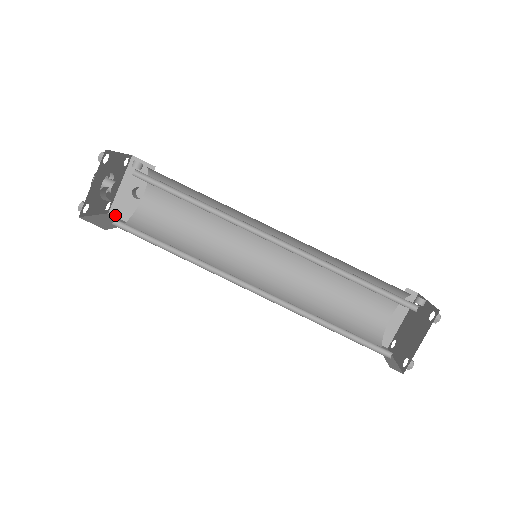
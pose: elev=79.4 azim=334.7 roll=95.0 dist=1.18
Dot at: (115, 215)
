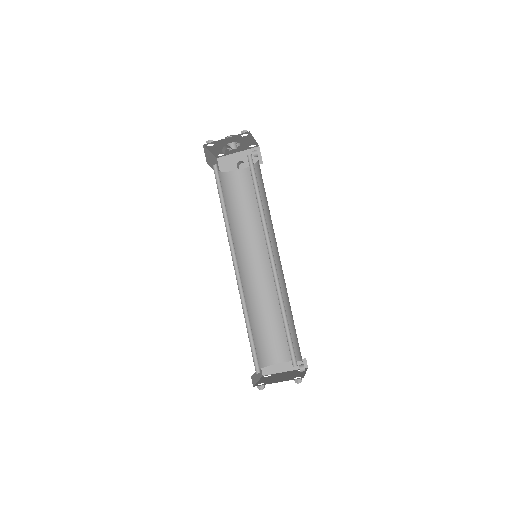
Dot at: (219, 162)
